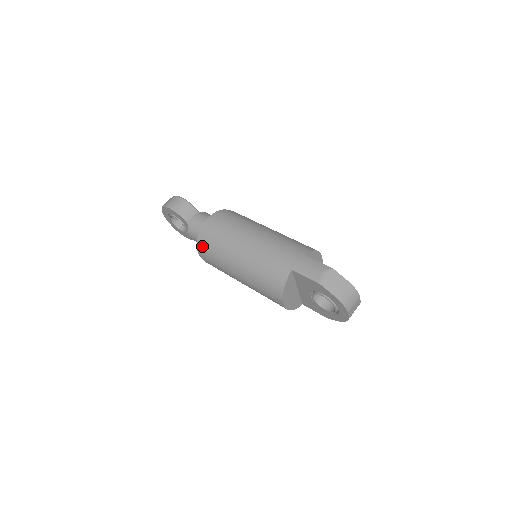
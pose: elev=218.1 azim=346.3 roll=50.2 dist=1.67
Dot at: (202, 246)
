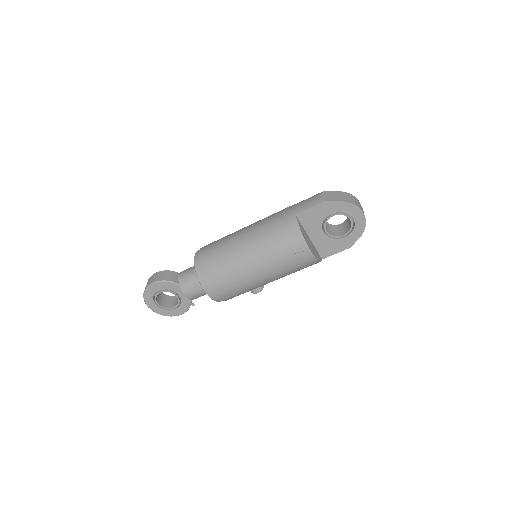
Dot at: (206, 277)
